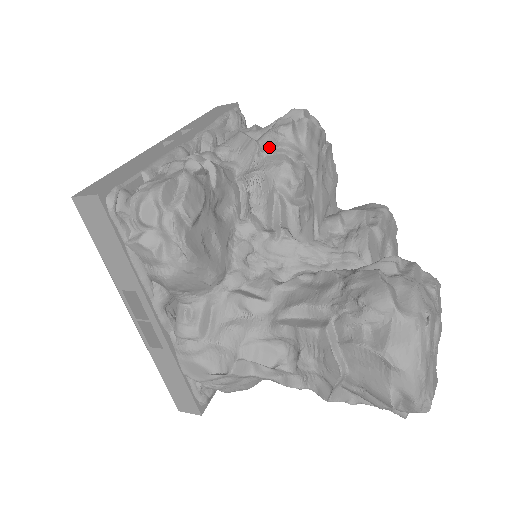
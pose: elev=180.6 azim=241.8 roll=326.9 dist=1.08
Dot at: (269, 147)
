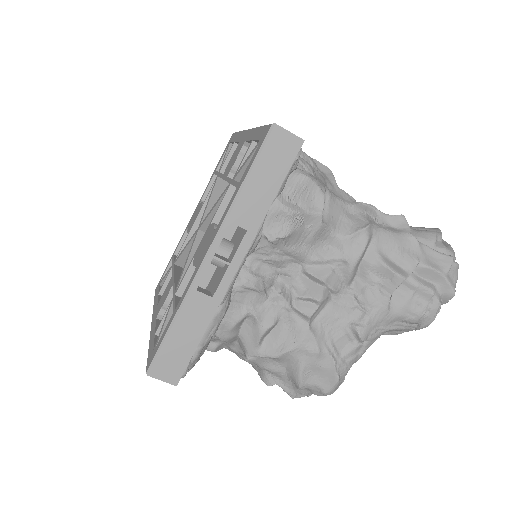
Dot at: occluded
